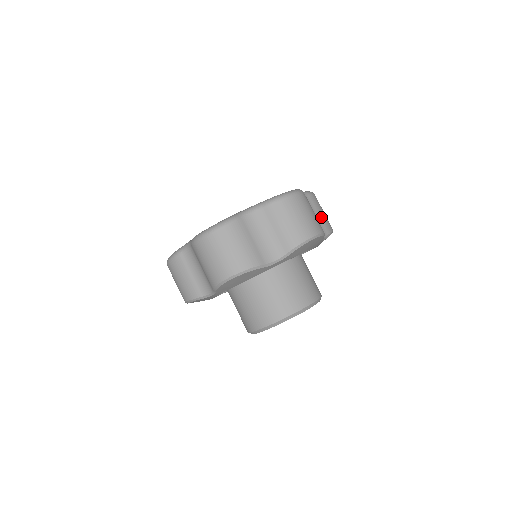
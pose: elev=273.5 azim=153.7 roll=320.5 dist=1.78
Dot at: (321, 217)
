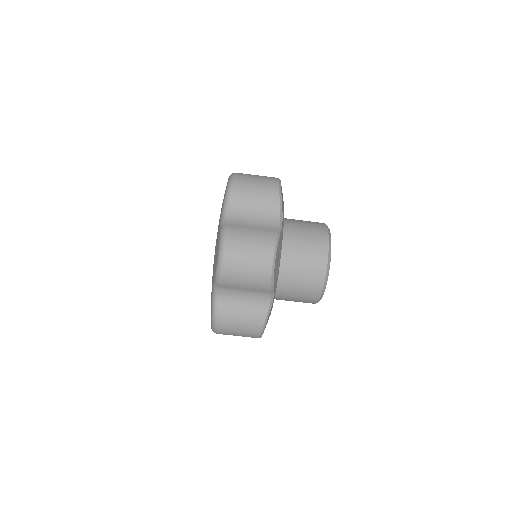
Dot at: occluded
